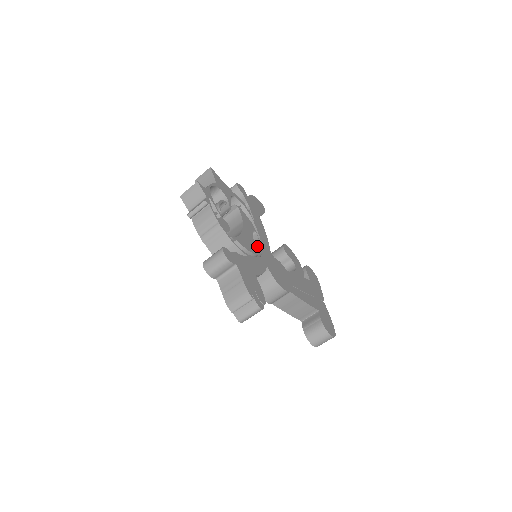
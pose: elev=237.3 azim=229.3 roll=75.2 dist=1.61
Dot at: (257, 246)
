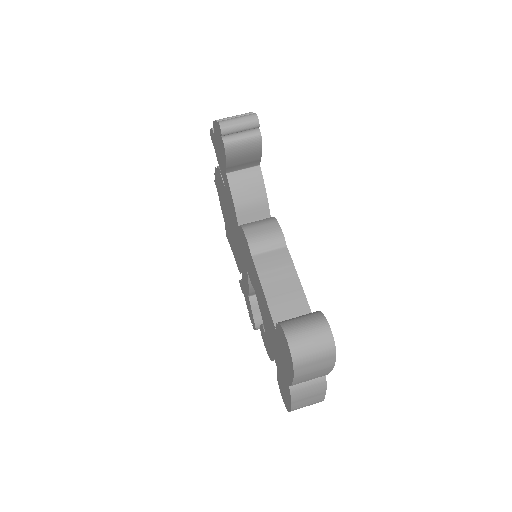
Dot at: occluded
